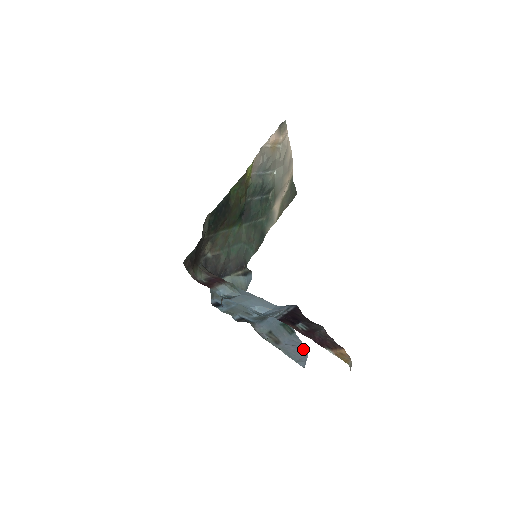
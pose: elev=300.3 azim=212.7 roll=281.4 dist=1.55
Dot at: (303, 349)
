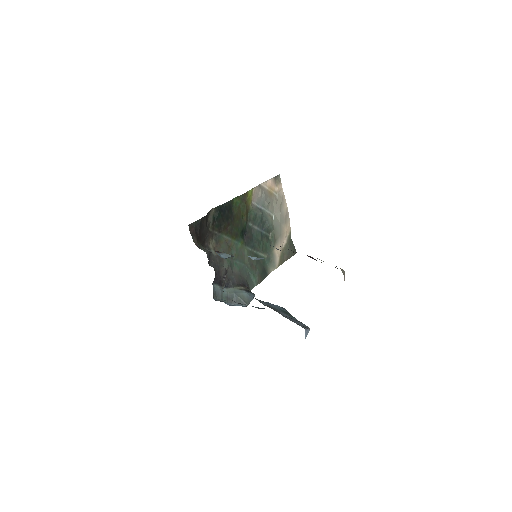
Dot at: (304, 325)
